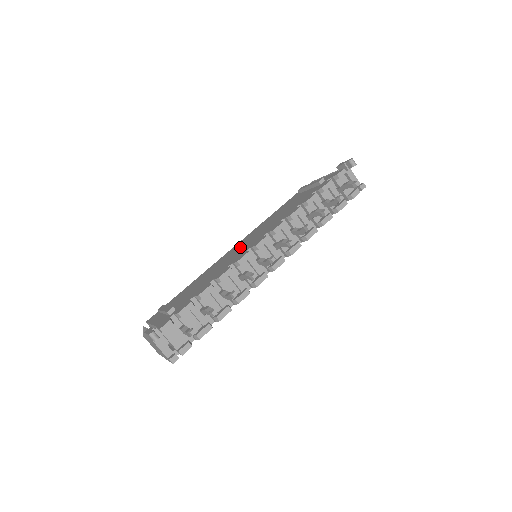
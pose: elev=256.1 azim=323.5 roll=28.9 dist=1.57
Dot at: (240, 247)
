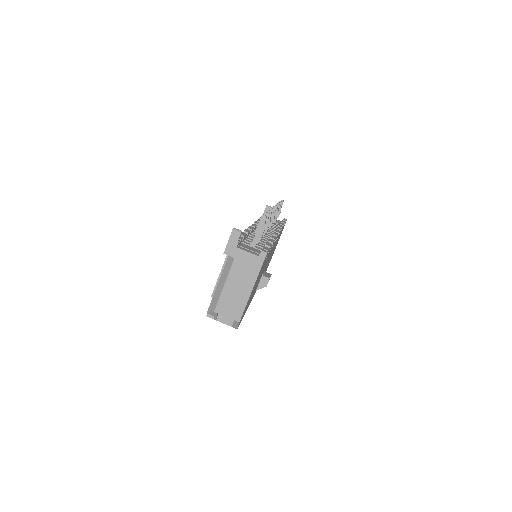
Dot at: occluded
